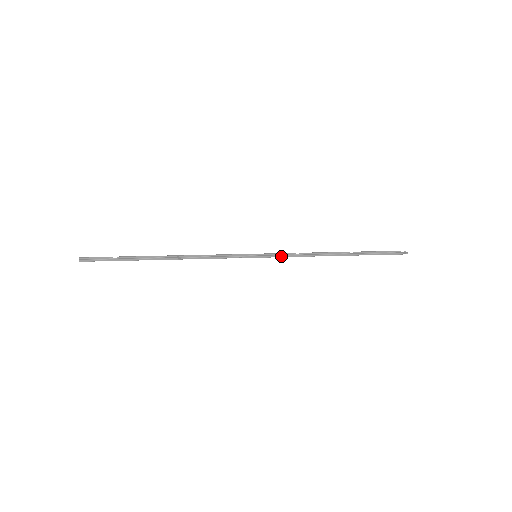
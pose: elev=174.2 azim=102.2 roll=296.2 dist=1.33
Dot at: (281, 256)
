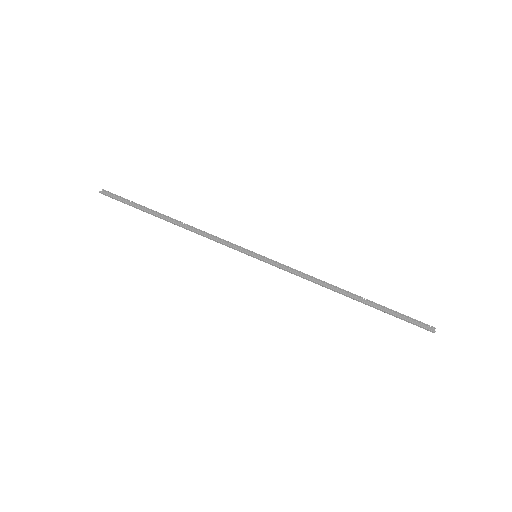
Dot at: (281, 268)
